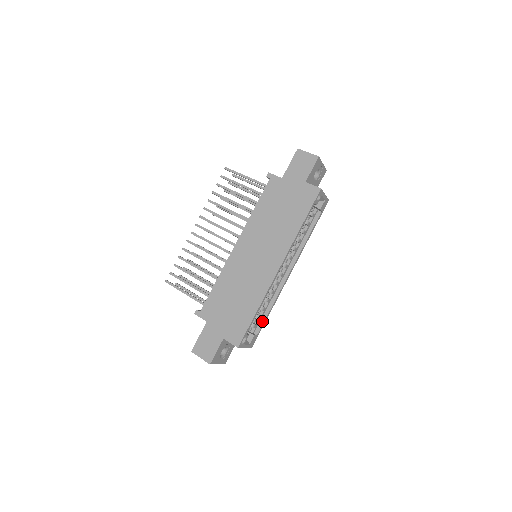
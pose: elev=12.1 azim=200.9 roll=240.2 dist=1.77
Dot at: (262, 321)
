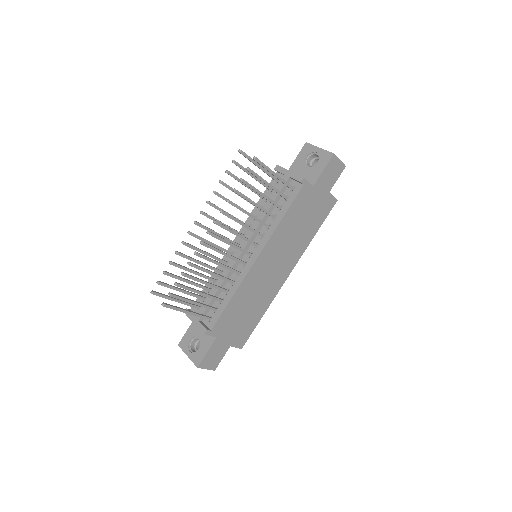
Dot at: occluded
